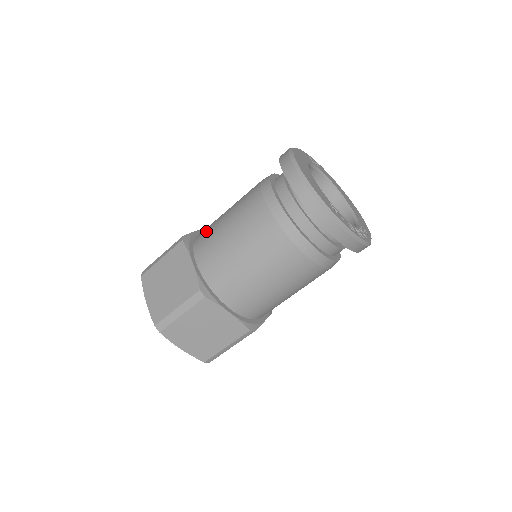
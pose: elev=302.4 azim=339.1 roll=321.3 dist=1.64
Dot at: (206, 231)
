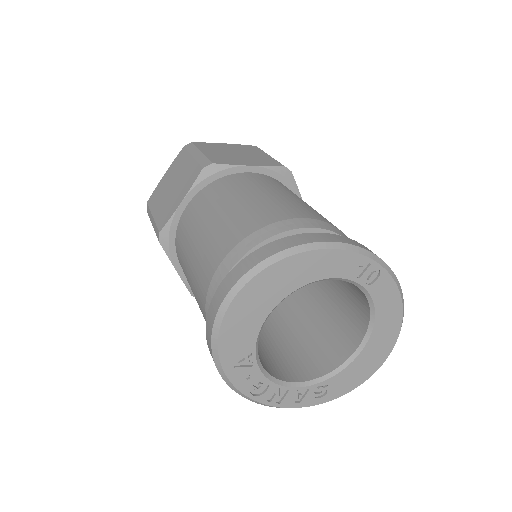
Dot at: (225, 186)
